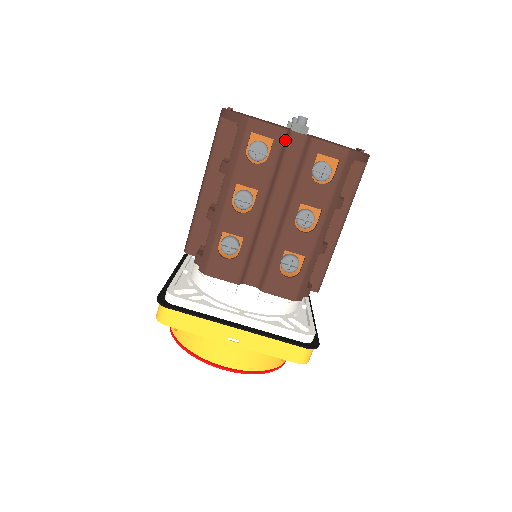
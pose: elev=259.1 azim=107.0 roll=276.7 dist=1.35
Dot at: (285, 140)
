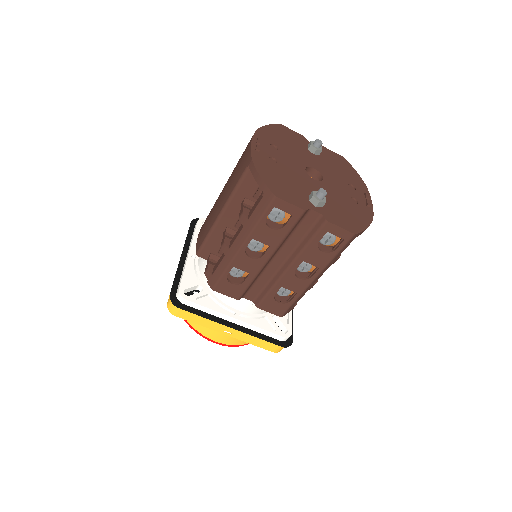
Dot at: (302, 216)
